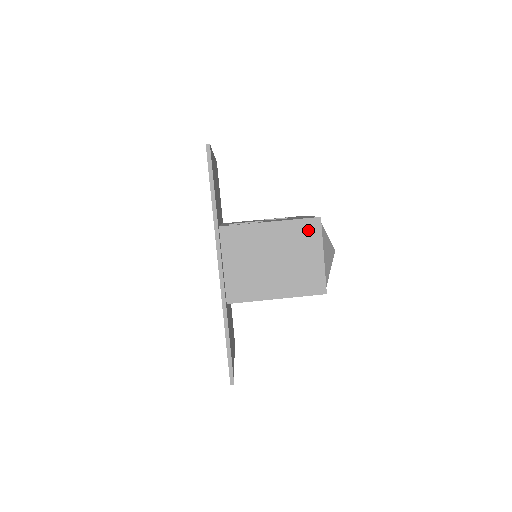
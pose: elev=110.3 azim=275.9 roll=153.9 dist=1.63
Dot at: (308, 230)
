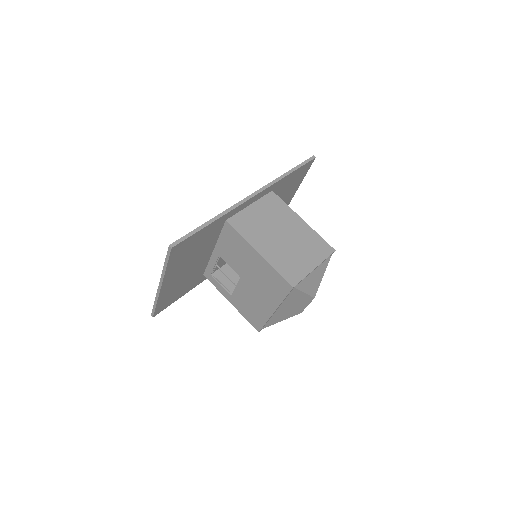
Dot at: (321, 247)
